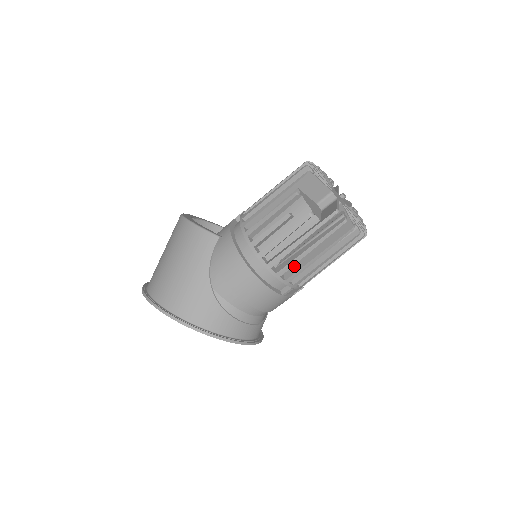
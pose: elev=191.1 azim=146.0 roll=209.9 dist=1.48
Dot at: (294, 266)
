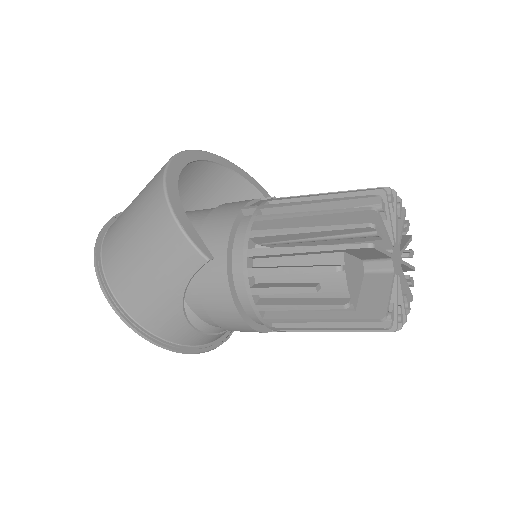
Dot at: occluded
